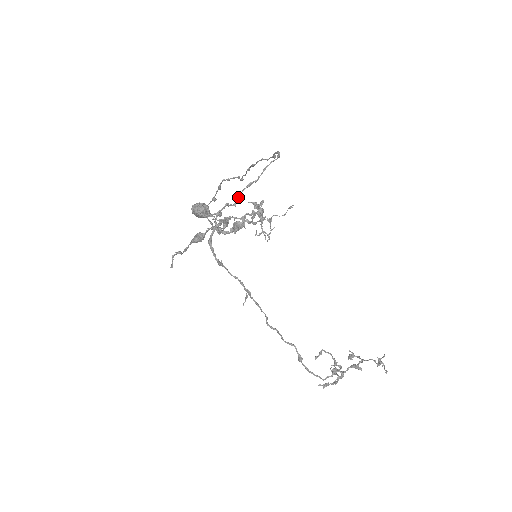
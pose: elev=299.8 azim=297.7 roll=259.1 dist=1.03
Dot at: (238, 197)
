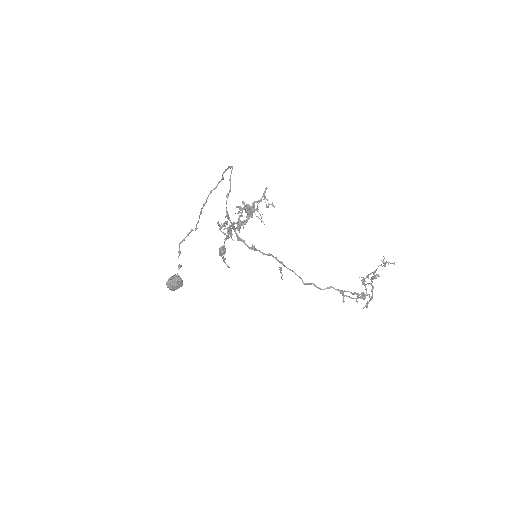
Dot at: (226, 209)
